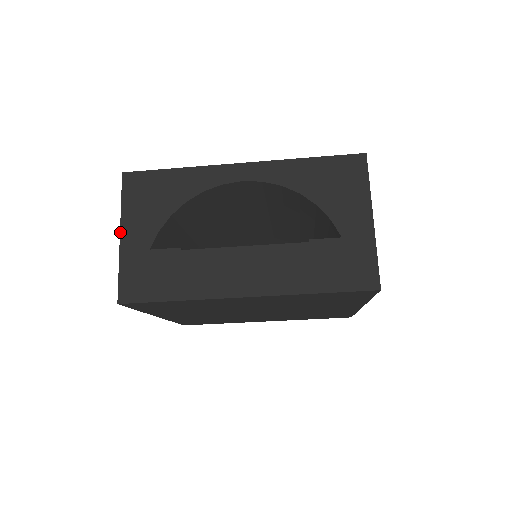
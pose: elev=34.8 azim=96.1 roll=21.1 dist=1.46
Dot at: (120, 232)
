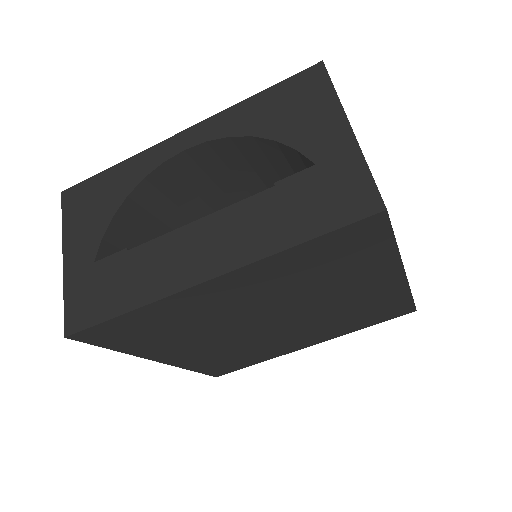
Dot at: occluded
